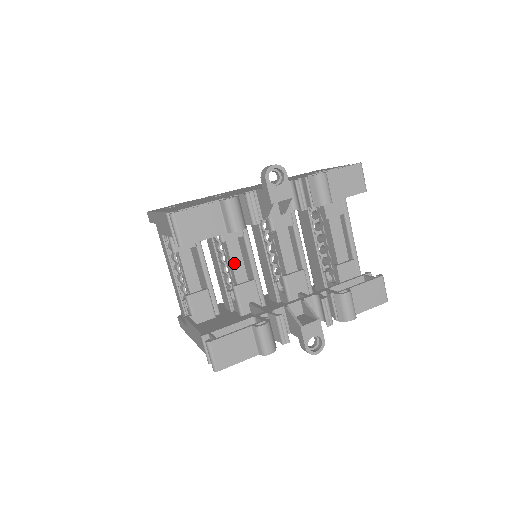
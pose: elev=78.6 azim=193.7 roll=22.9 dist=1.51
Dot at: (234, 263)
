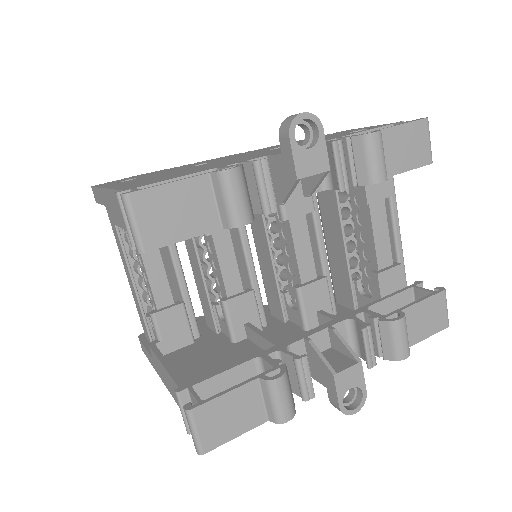
Dot at: (223, 266)
